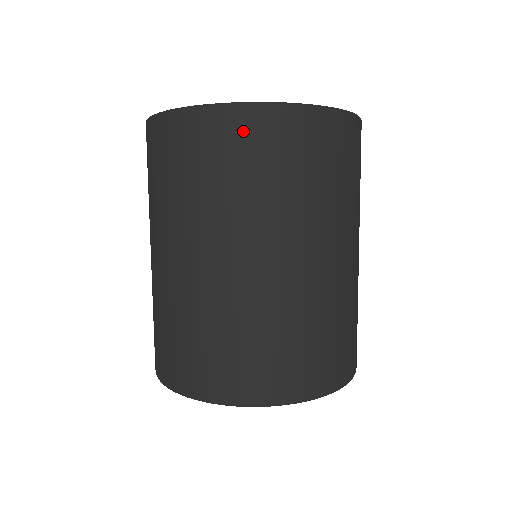
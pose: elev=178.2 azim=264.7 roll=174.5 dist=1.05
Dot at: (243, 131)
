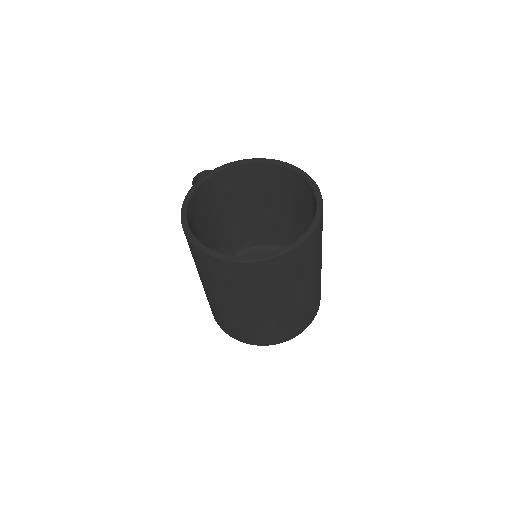
Dot at: (295, 258)
